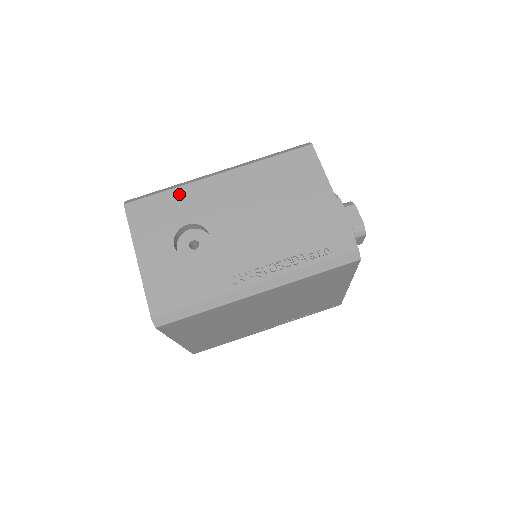
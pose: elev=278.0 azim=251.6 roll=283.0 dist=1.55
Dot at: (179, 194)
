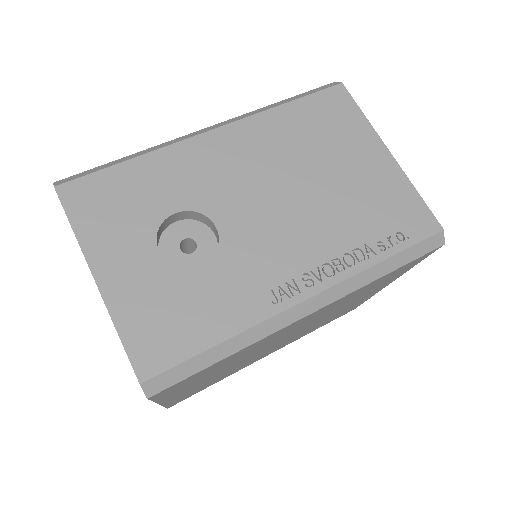
Dot at: (152, 164)
